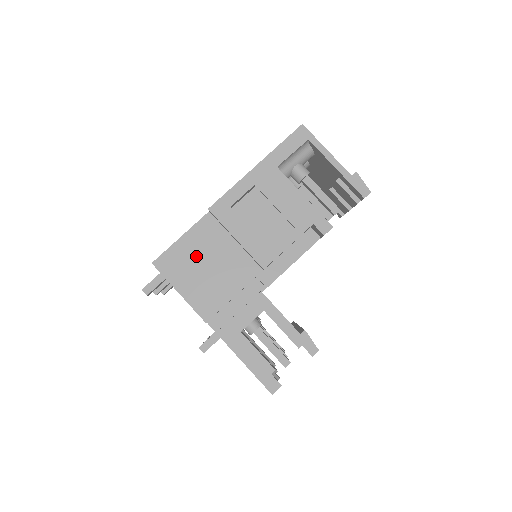
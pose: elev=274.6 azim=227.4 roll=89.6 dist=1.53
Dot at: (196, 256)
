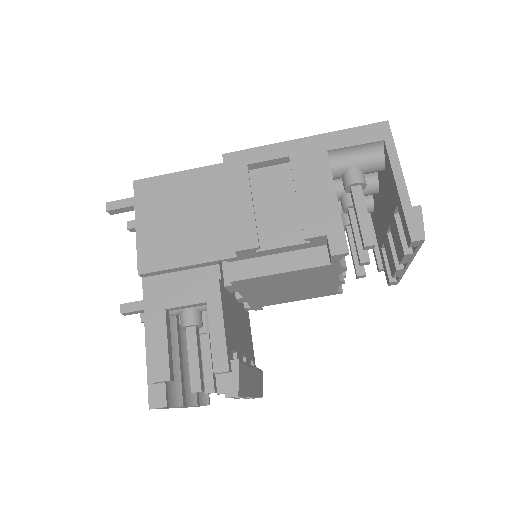
Dot at: (180, 199)
